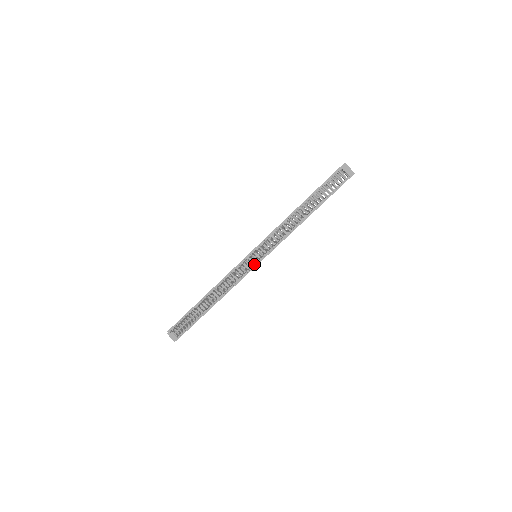
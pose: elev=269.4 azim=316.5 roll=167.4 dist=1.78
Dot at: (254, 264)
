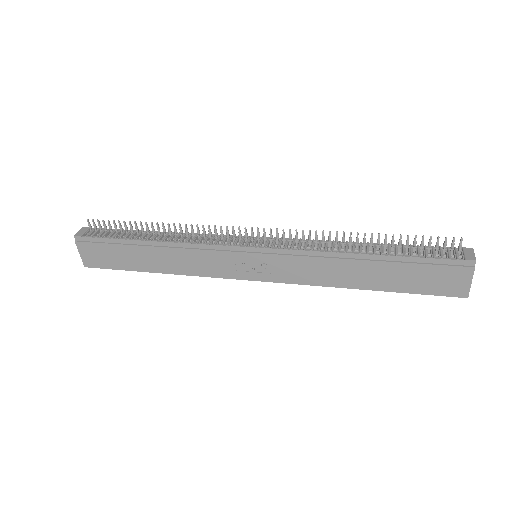
Dot at: (246, 245)
